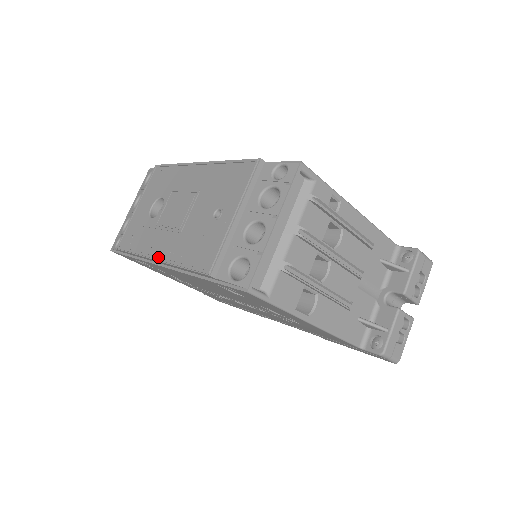
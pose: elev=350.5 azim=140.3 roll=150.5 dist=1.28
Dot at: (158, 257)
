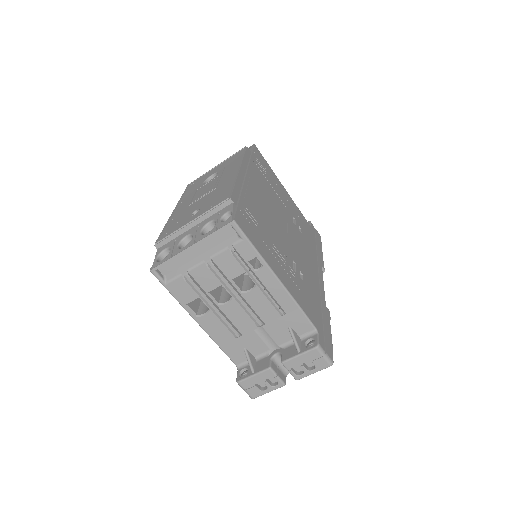
Dot at: (174, 211)
